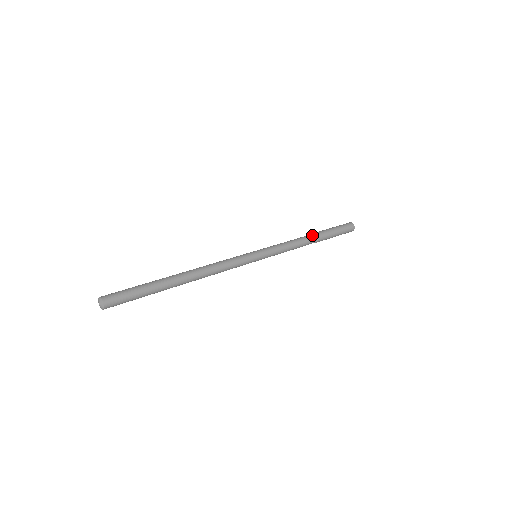
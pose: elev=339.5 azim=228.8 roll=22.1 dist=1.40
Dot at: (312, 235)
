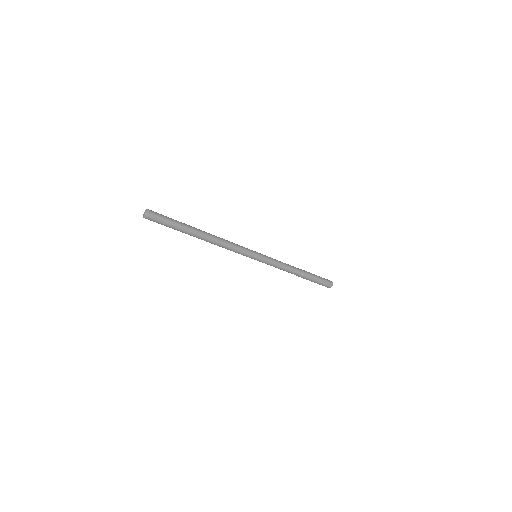
Dot at: (298, 268)
